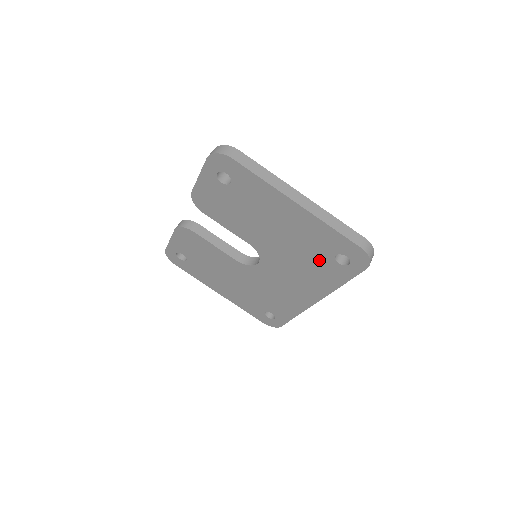
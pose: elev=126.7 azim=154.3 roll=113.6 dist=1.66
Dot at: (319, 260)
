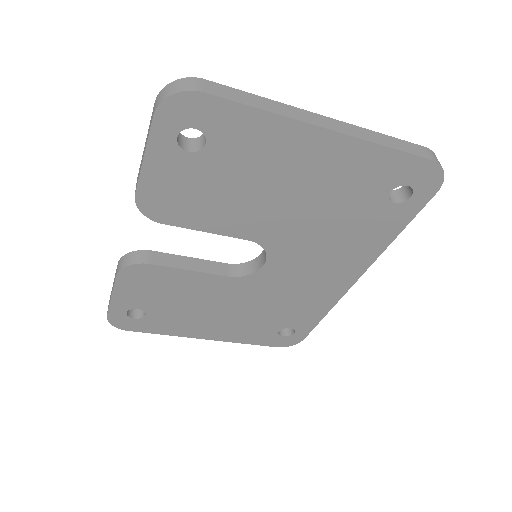
Dot at: (363, 213)
